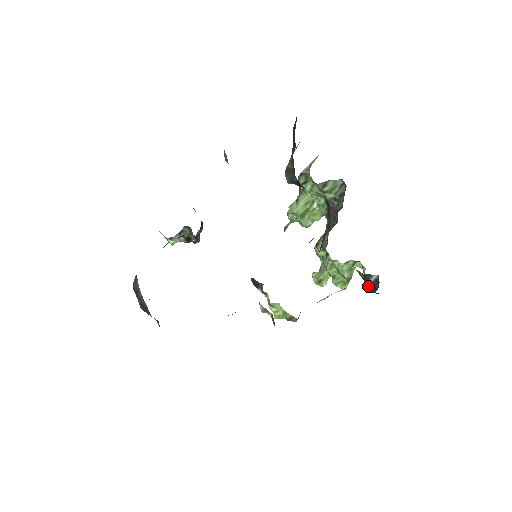
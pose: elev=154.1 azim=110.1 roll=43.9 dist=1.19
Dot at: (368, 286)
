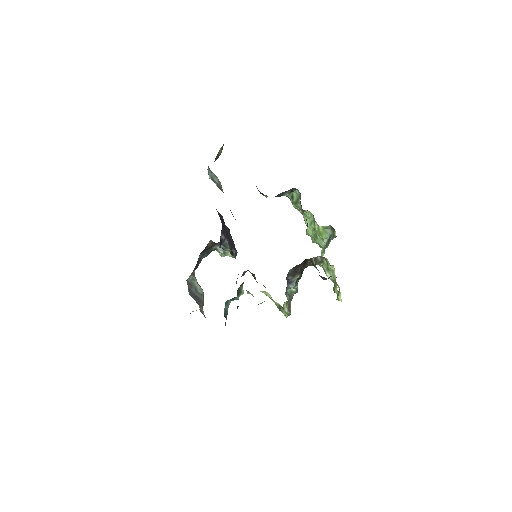
Dot at: occluded
